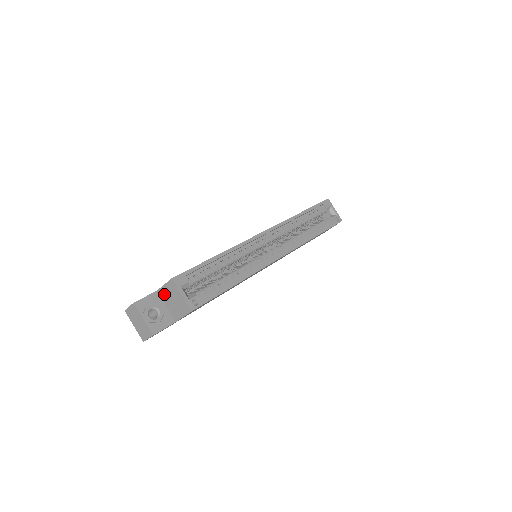
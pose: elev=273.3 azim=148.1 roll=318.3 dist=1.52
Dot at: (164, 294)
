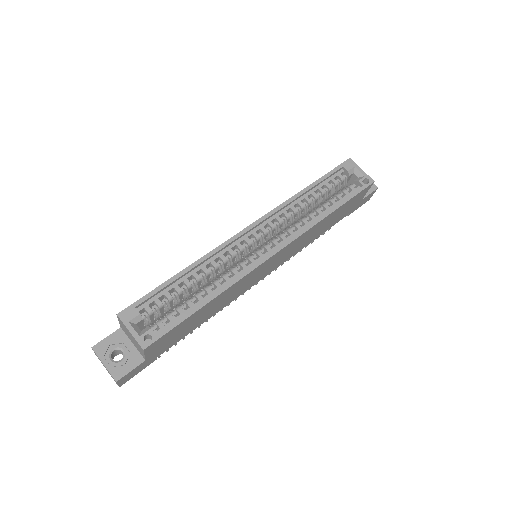
Dot at: (124, 331)
